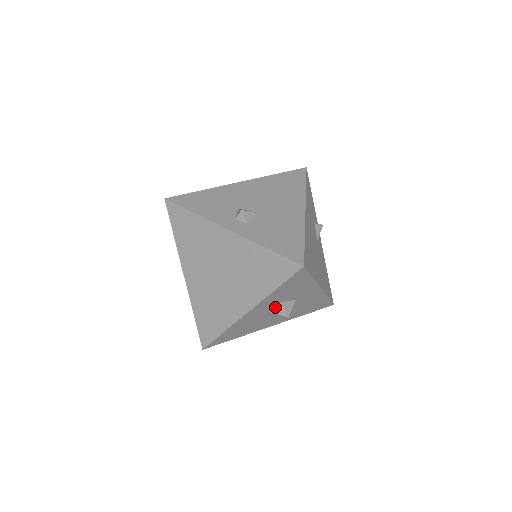
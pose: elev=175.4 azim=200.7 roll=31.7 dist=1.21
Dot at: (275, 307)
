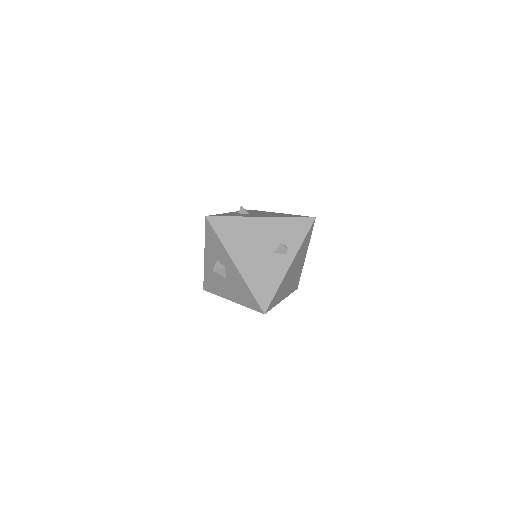
Dot at: occluded
